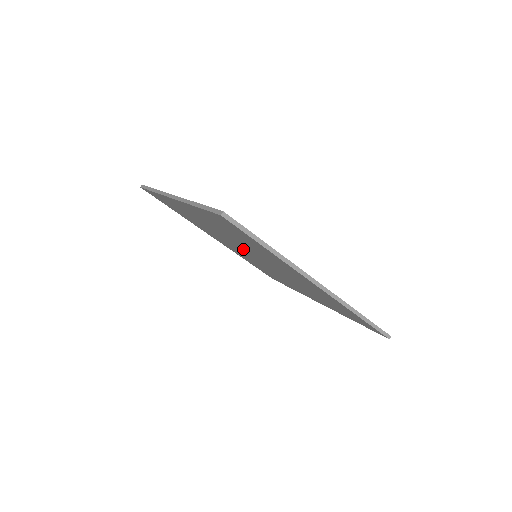
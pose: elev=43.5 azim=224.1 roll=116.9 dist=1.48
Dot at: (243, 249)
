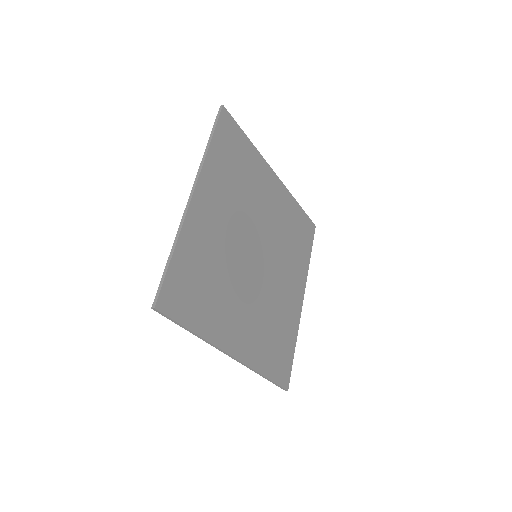
Dot at: (247, 246)
